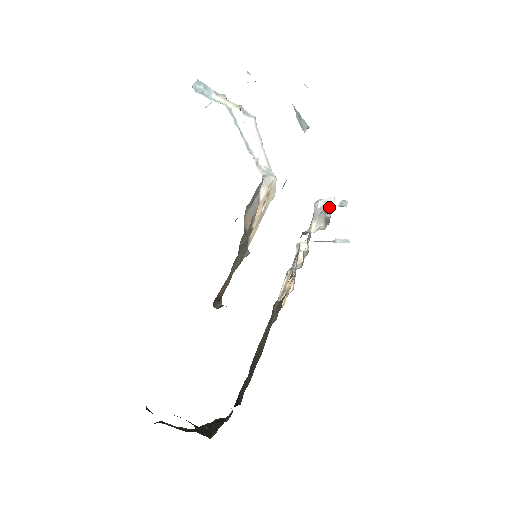
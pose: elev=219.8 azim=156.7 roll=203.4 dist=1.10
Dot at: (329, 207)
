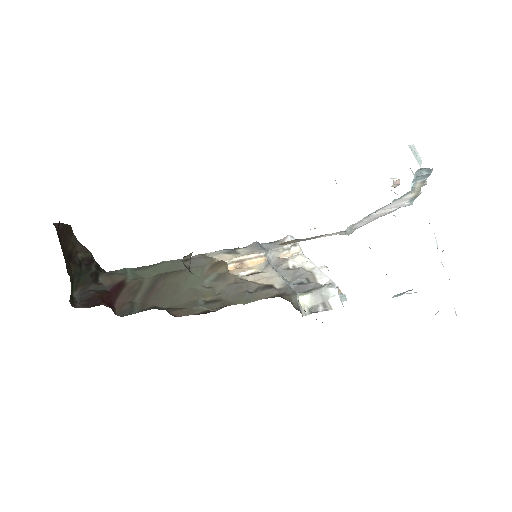
Dot at: (329, 305)
